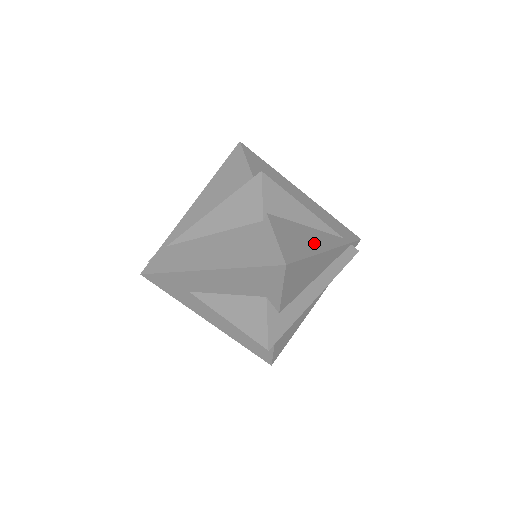
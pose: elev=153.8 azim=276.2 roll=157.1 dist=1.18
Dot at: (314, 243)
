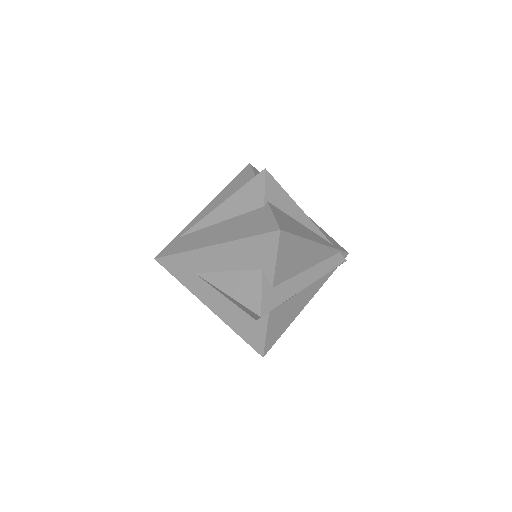
Dot at: (306, 233)
